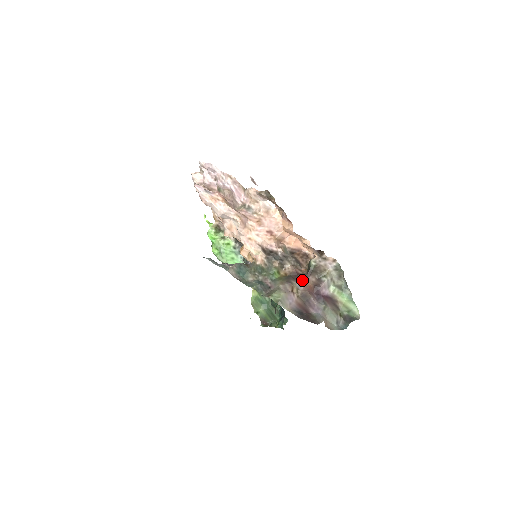
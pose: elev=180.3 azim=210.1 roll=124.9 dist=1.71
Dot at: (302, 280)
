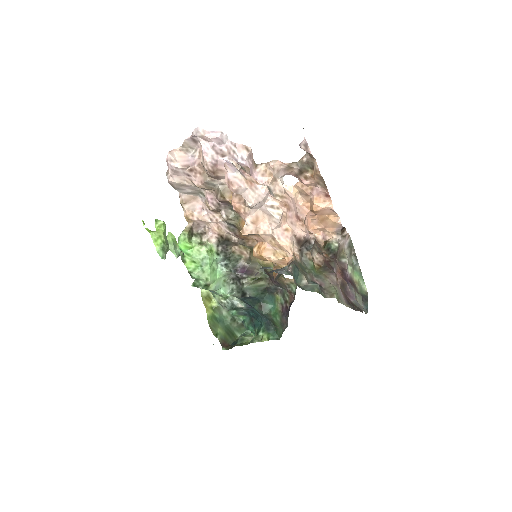
Dot at: (334, 267)
